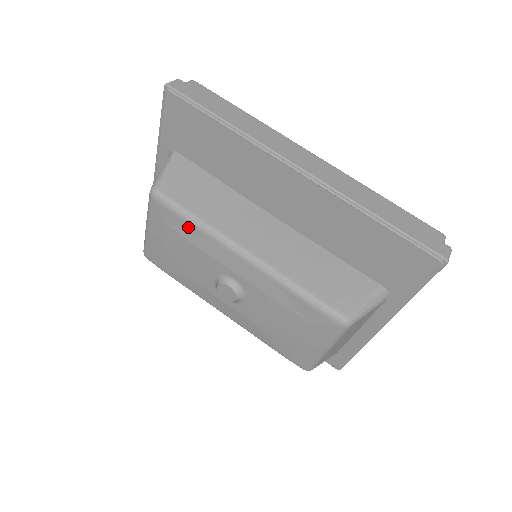
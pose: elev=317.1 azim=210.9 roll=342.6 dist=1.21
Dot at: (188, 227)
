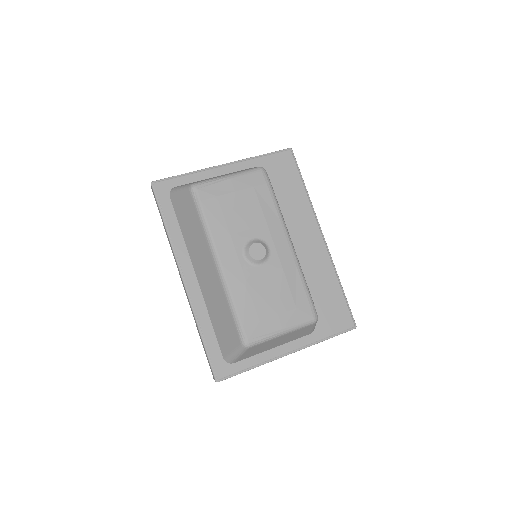
Dot at: (270, 201)
